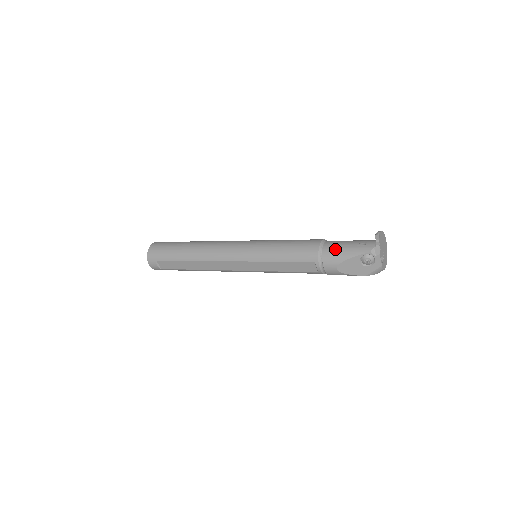
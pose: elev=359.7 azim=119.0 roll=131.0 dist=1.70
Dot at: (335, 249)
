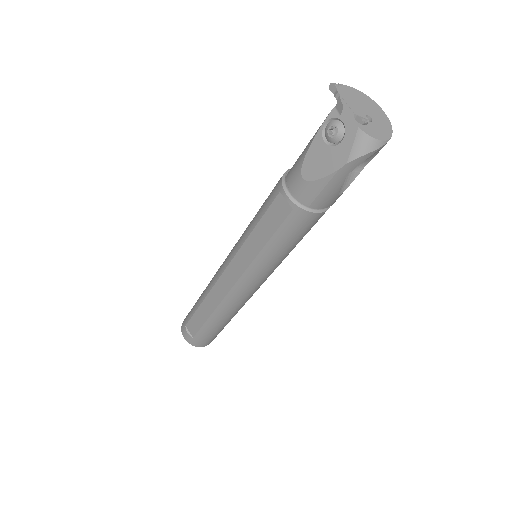
Dot at: (299, 156)
